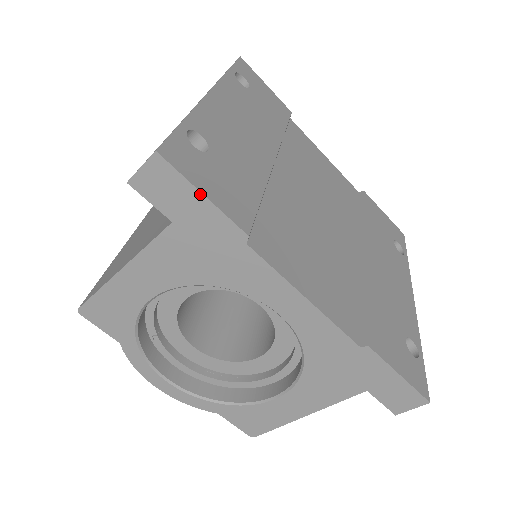
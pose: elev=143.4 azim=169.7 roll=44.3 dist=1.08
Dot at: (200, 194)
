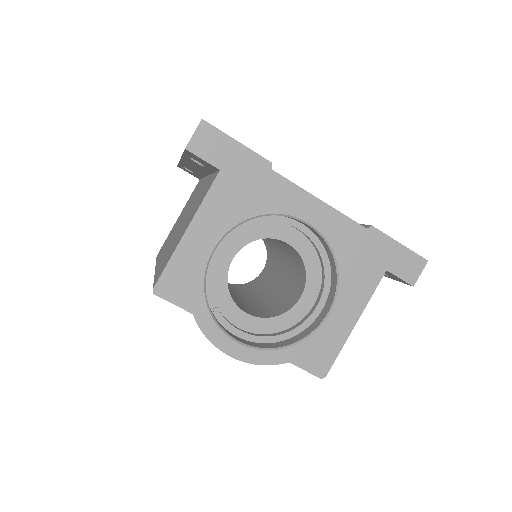
Dot at: (235, 141)
